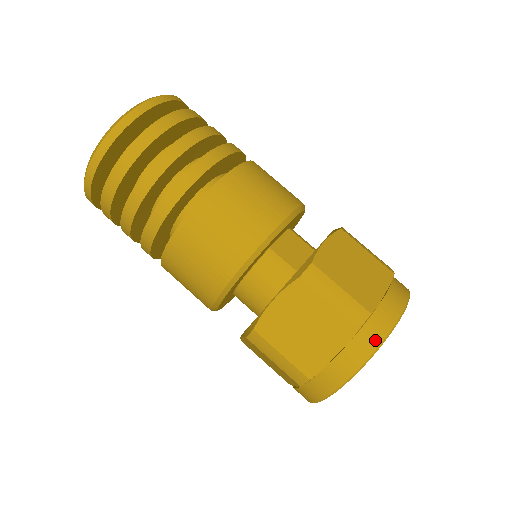
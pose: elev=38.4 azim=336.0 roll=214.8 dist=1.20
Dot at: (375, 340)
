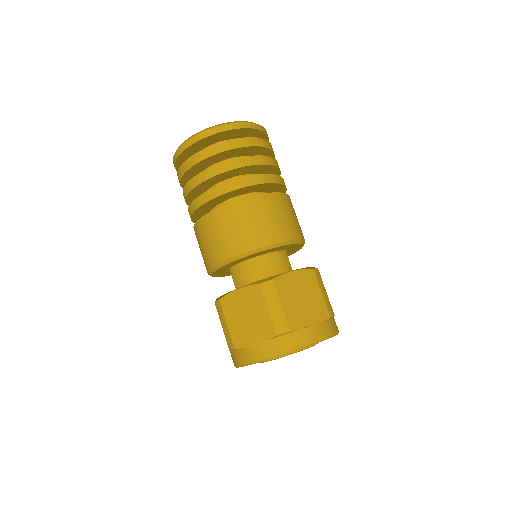
Dot at: (333, 331)
